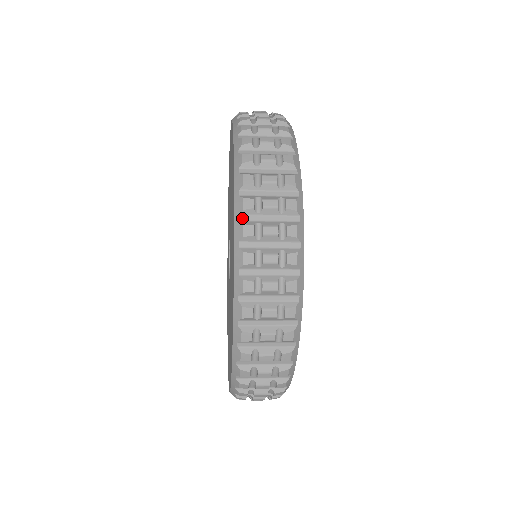
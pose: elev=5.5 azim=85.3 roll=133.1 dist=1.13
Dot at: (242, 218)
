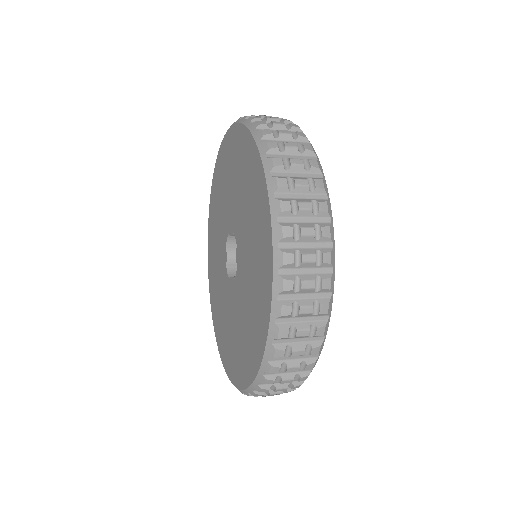
Dot at: (281, 245)
